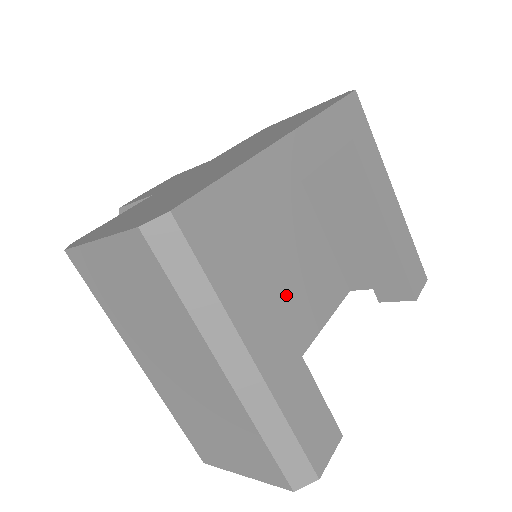
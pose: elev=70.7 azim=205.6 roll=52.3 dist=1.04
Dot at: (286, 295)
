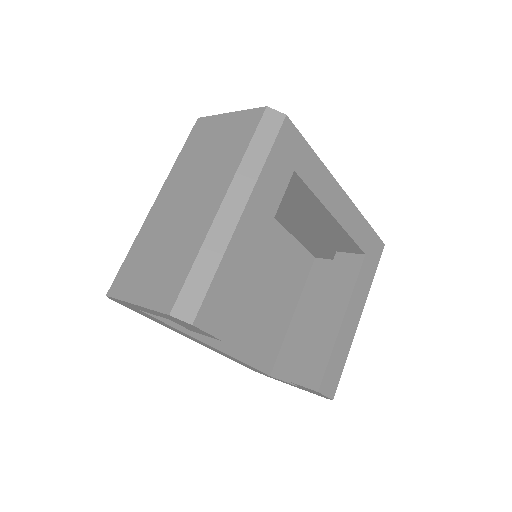
Dot at: (244, 303)
